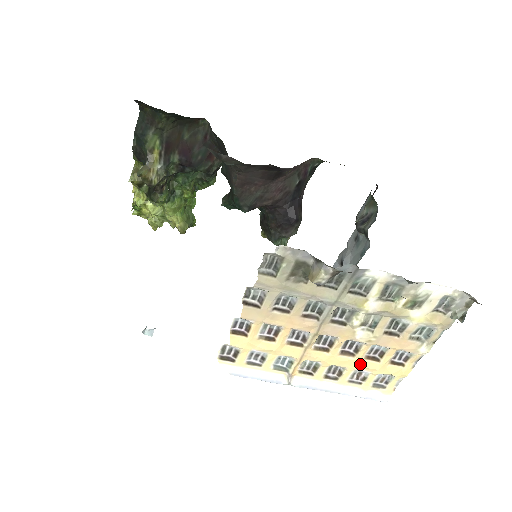
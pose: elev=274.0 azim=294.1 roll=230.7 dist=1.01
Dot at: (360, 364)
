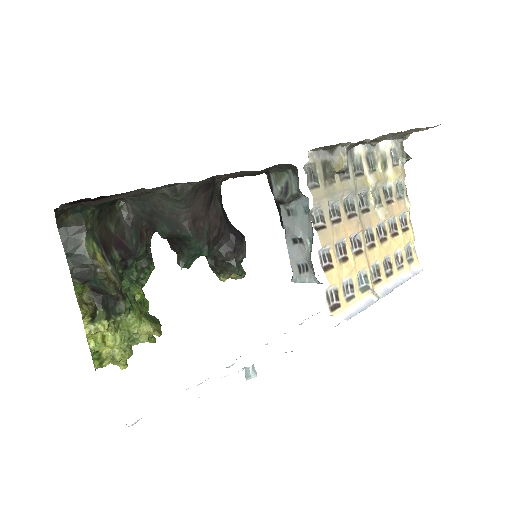
Dot at: (393, 245)
